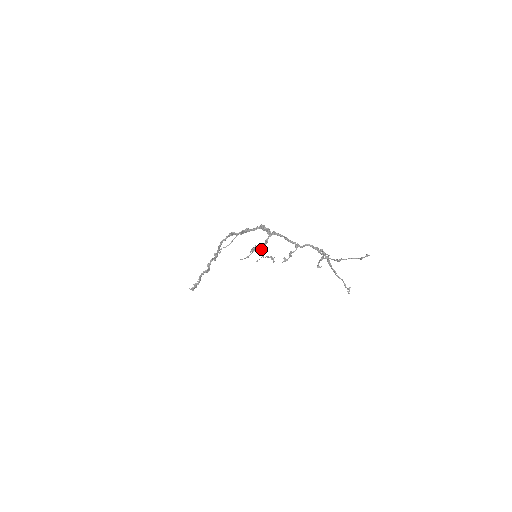
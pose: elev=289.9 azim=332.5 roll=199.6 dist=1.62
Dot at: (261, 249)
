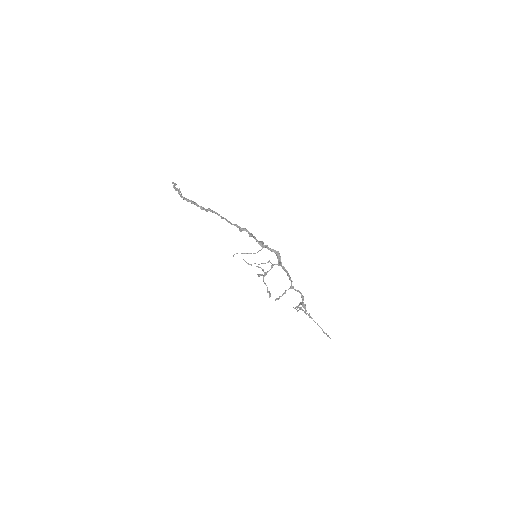
Dot at: (266, 274)
